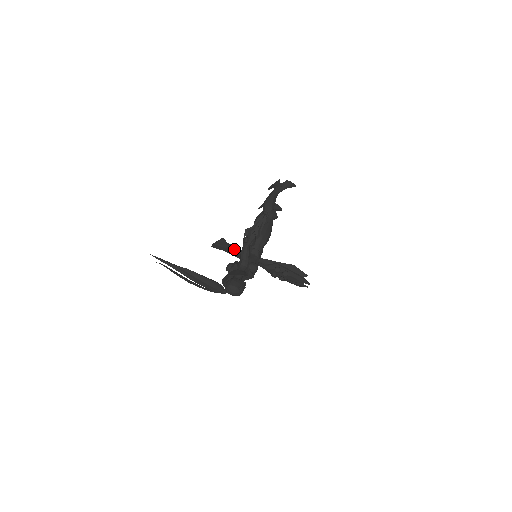
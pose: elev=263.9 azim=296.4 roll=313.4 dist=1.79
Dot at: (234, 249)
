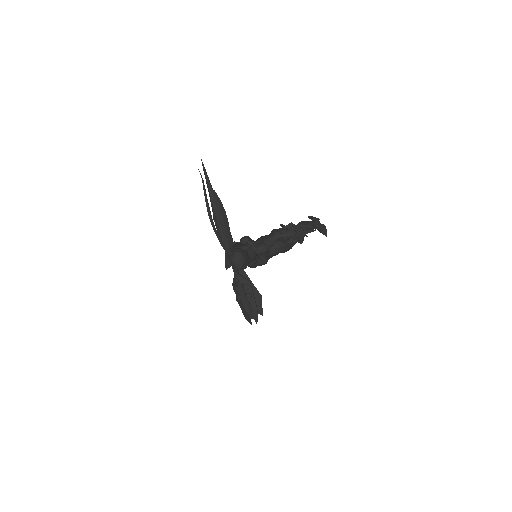
Dot at: occluded
